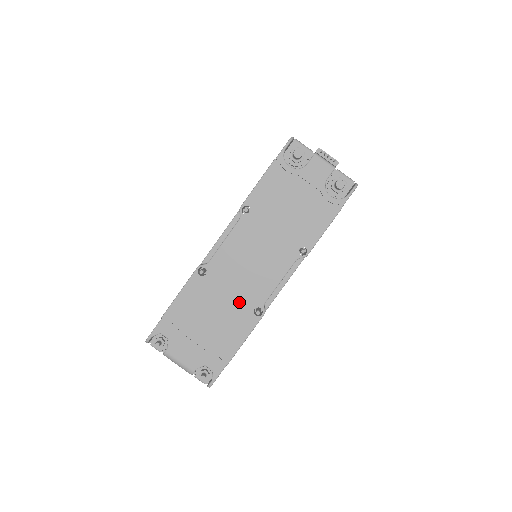
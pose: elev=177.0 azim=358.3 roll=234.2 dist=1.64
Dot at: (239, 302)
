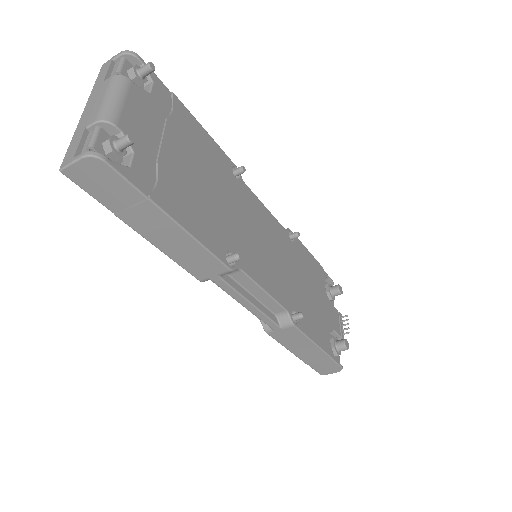
Dot at: (229, 226)
